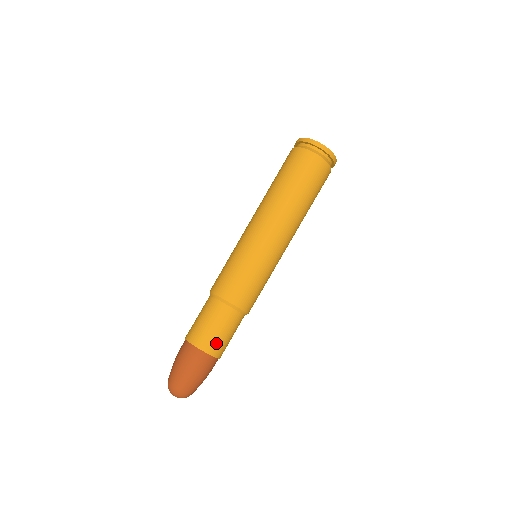
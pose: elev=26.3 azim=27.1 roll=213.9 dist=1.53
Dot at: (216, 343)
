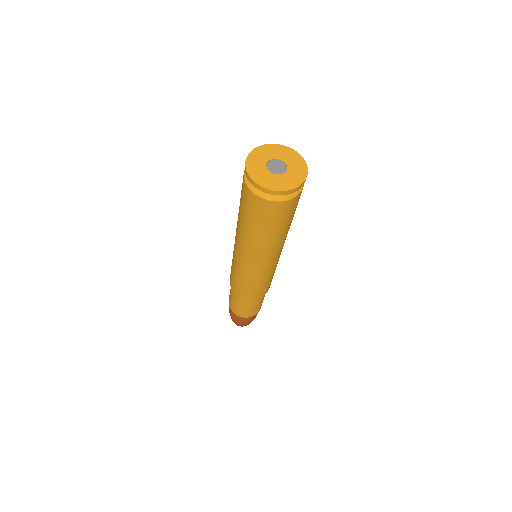
Dot at: (241, 312)
